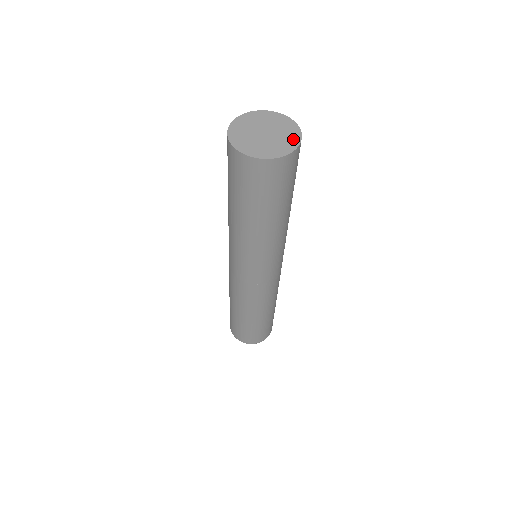
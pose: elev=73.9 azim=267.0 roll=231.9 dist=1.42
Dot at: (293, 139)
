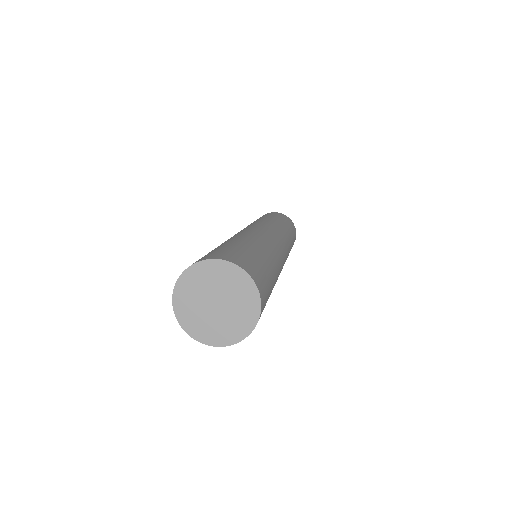
Dot at: (247, 289)
